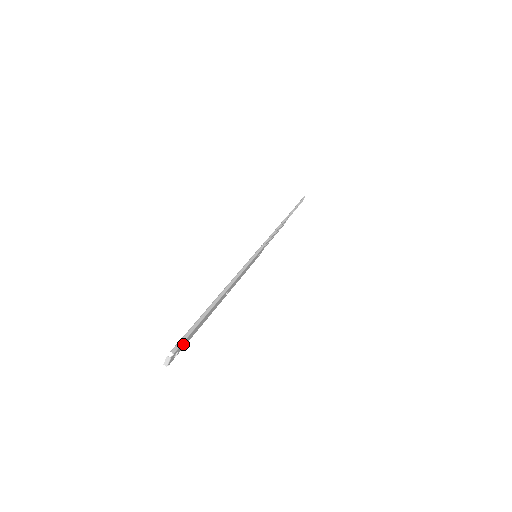
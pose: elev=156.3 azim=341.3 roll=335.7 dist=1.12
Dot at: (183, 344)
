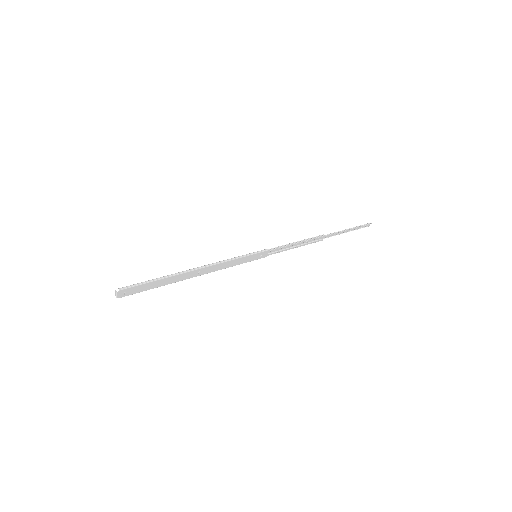
Dot at: (134, 289)
